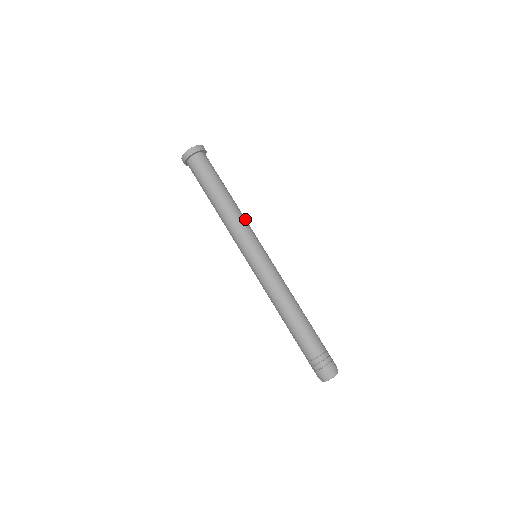
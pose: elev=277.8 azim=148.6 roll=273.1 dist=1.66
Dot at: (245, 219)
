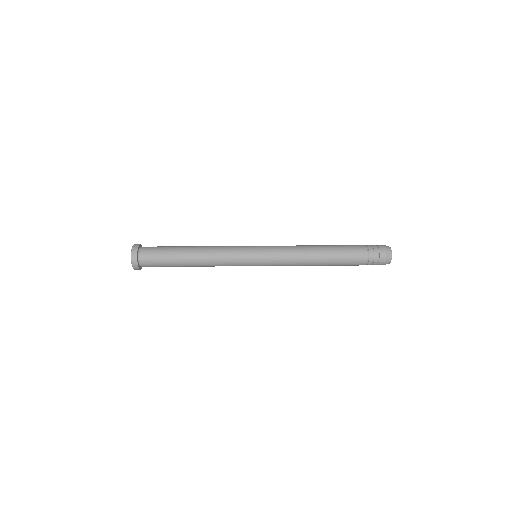
Dot at: (219, 257)
